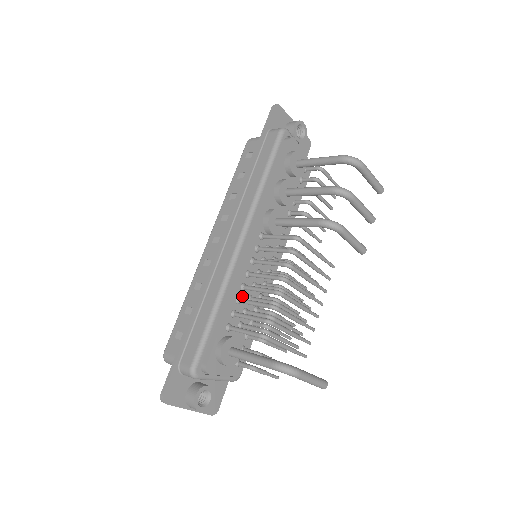
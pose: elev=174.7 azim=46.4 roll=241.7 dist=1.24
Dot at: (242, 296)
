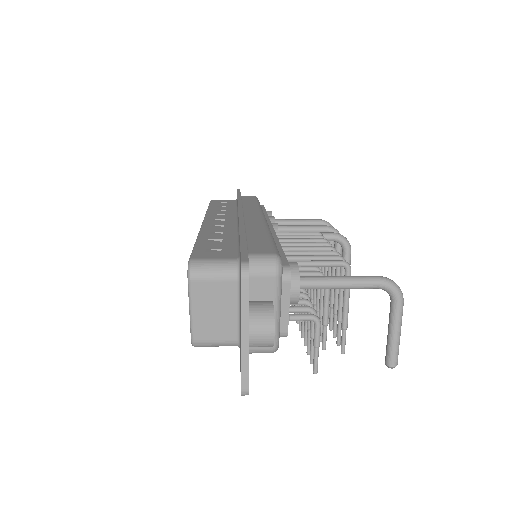
Dot at: occluded
